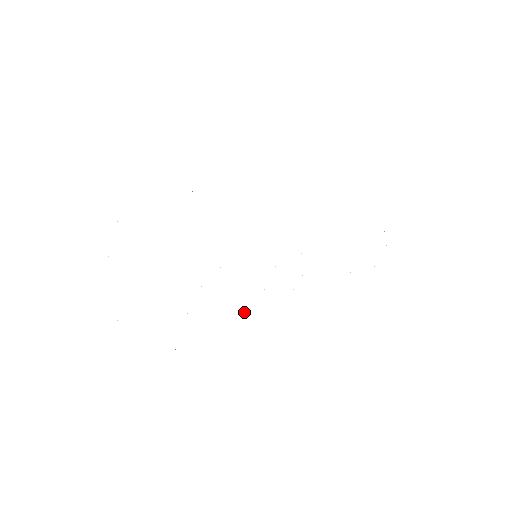
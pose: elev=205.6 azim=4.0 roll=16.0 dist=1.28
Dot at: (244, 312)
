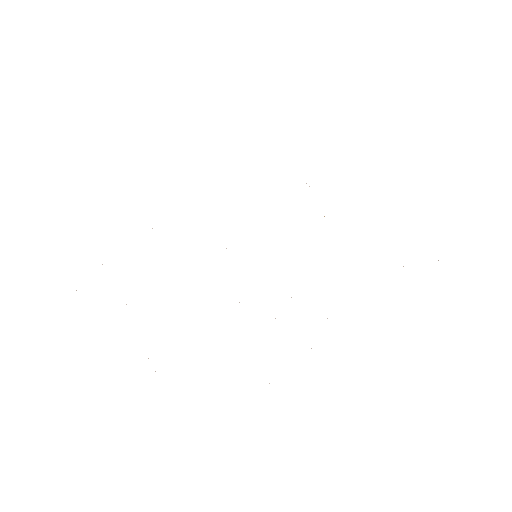
Dot at: occluded
